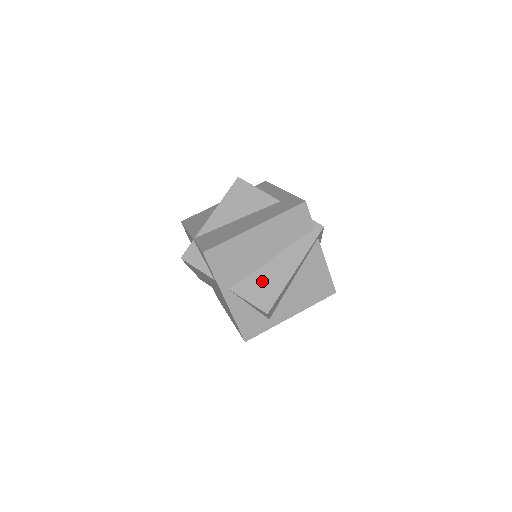
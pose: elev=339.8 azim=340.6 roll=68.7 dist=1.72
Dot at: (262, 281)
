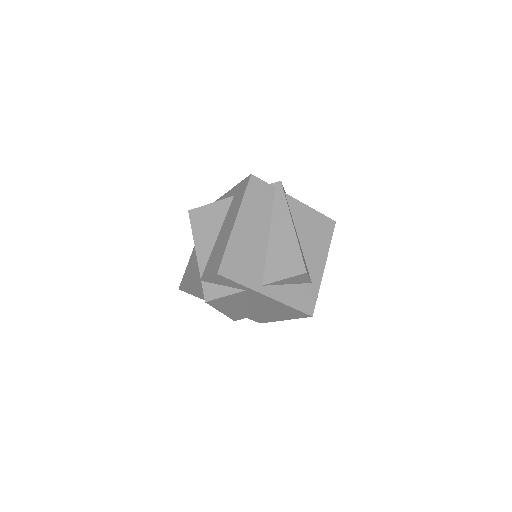
Dot at: (279, 256)
